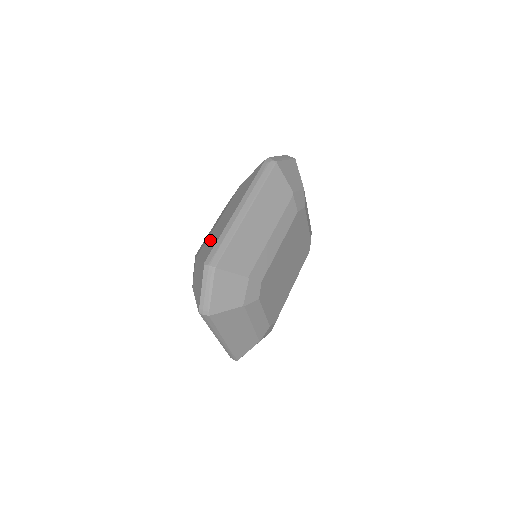
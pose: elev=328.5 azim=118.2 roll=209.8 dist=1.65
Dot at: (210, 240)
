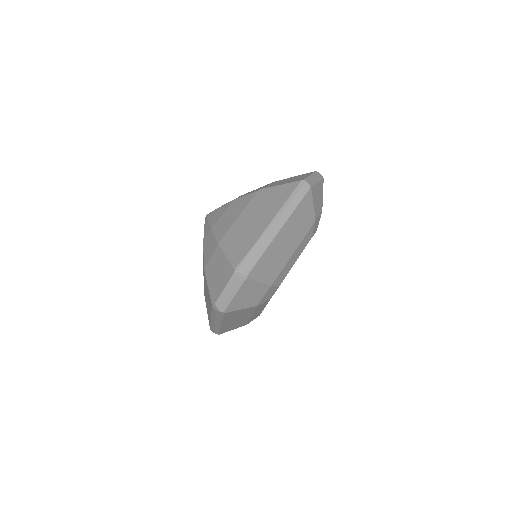
Dot at: (206, 302)
